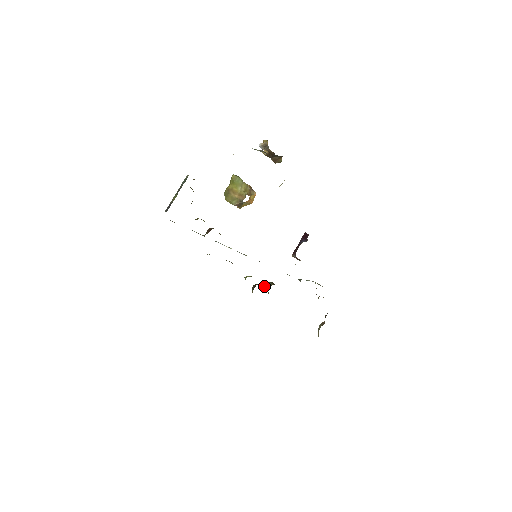
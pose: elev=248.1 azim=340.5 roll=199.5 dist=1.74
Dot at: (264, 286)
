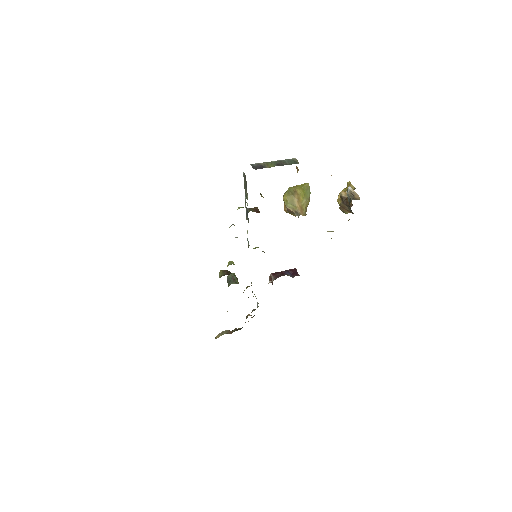
Dot at: (230, 275)
